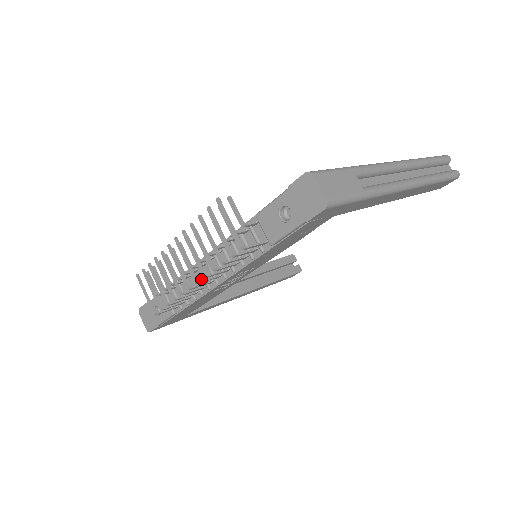
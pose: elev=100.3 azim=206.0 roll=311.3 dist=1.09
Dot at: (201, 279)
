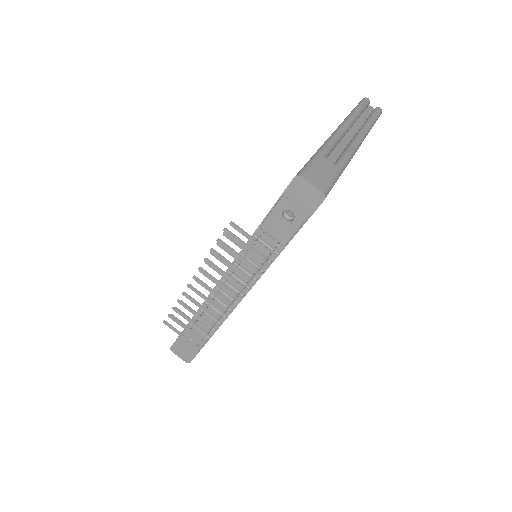
Dot at: occluded
